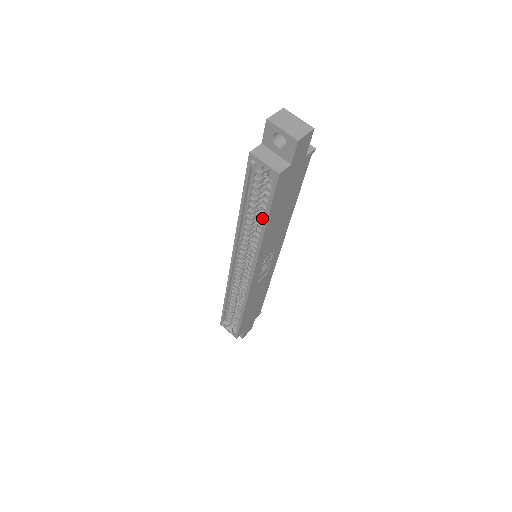
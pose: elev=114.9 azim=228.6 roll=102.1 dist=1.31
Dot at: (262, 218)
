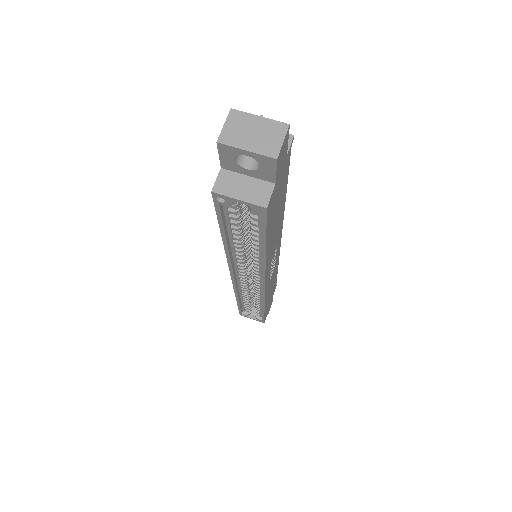
Dot at: (255, 241)
